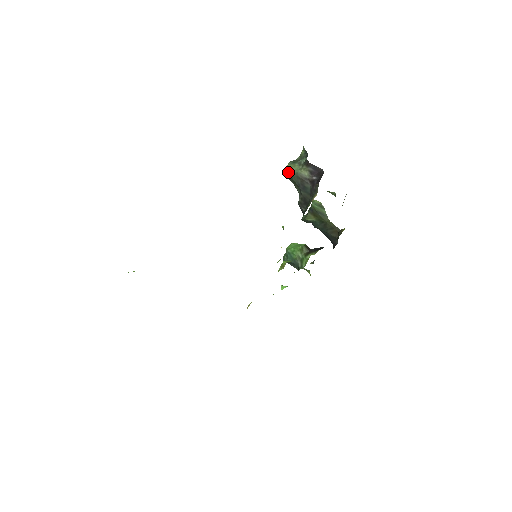
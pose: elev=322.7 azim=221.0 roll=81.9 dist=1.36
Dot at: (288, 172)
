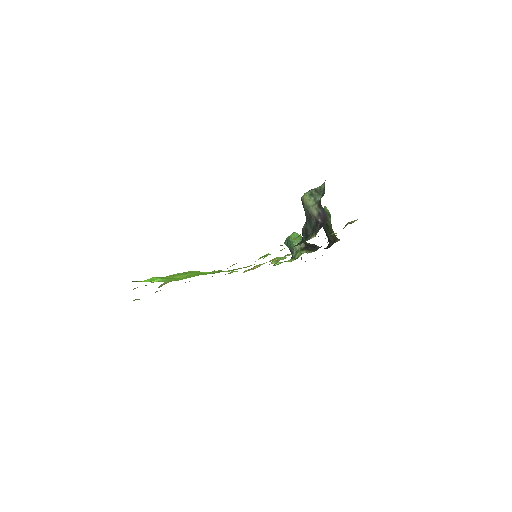
Dot at: (303, 202)
